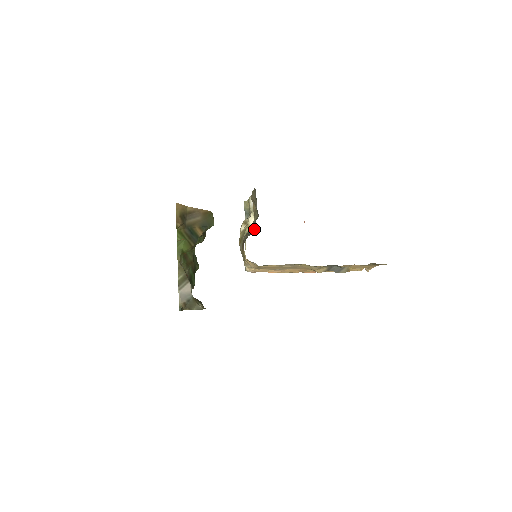
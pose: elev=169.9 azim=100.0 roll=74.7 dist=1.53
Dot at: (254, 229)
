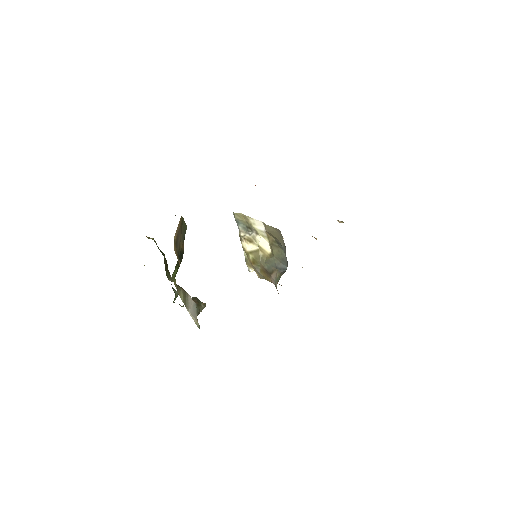
Dot at: (284, 265)
